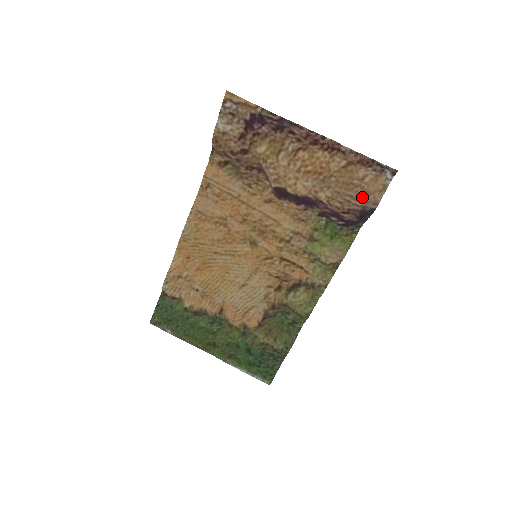
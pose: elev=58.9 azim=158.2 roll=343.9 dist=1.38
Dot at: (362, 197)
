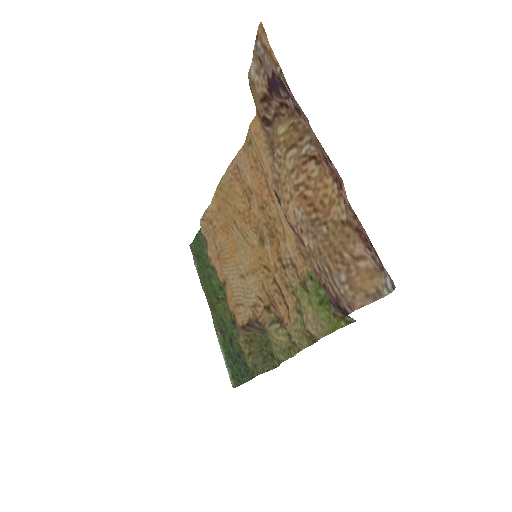
Dot at: (340, 283)
